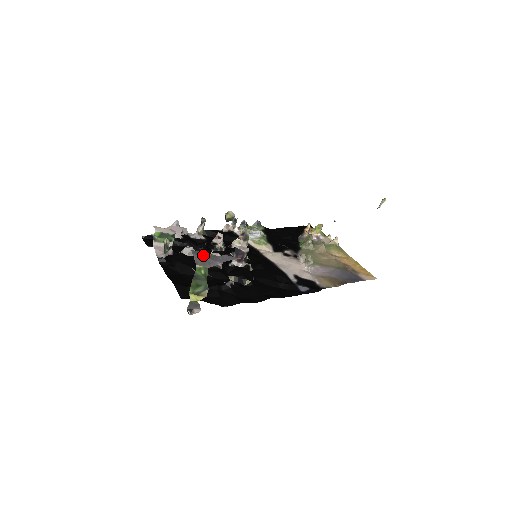
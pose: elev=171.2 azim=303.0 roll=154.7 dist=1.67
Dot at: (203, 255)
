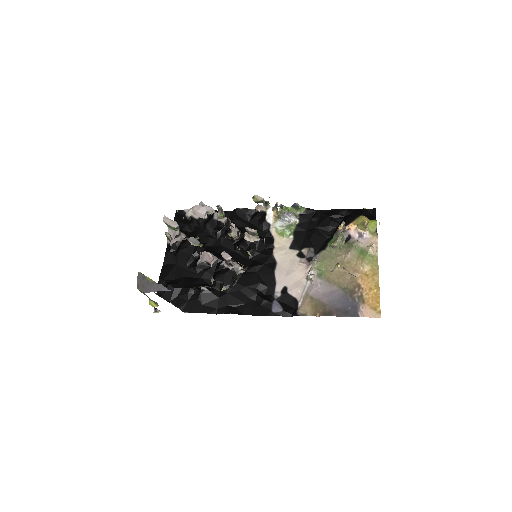
Dot at: (144, 280)
